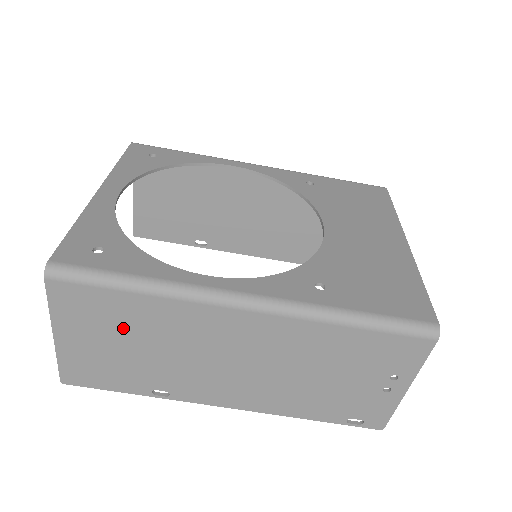
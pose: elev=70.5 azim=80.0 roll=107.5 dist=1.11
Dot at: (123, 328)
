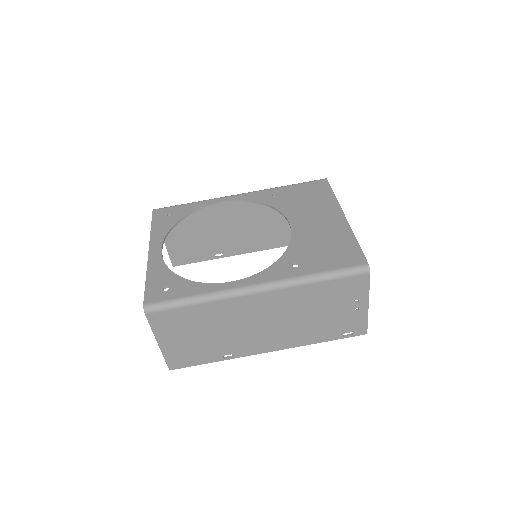
Dot at: (195, 326)
